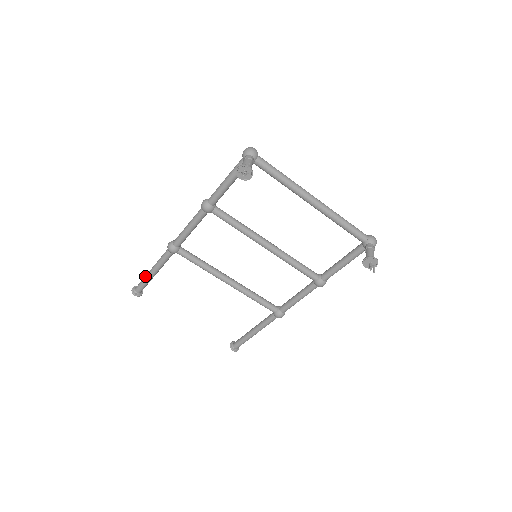
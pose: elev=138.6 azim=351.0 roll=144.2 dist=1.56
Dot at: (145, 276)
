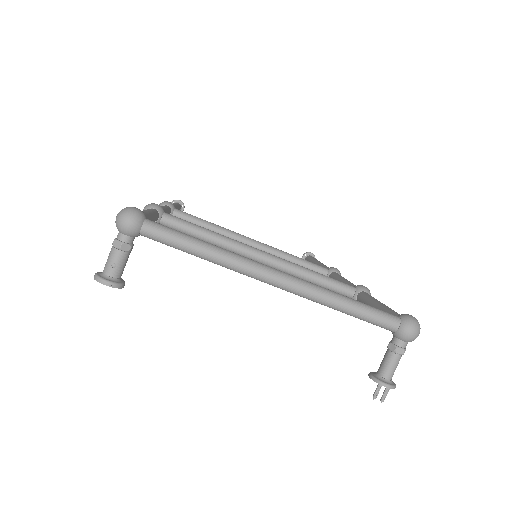
Dot at: occluded
